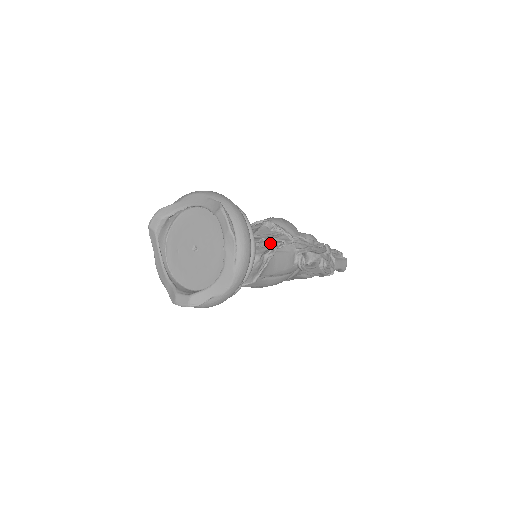
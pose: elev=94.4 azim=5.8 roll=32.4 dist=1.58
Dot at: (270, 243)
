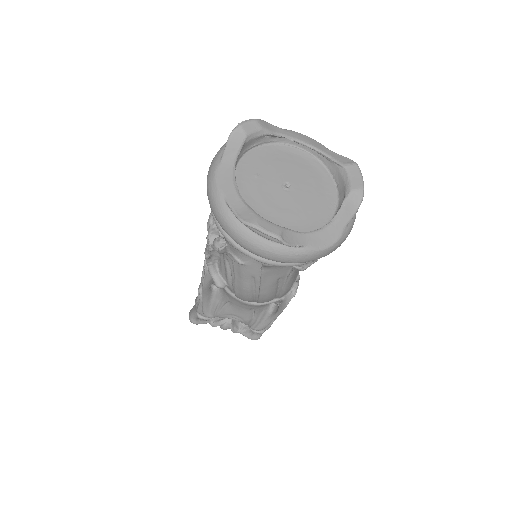
Dot at: occluded
